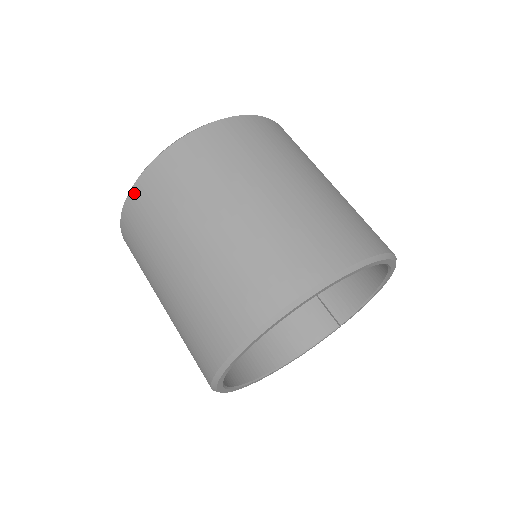
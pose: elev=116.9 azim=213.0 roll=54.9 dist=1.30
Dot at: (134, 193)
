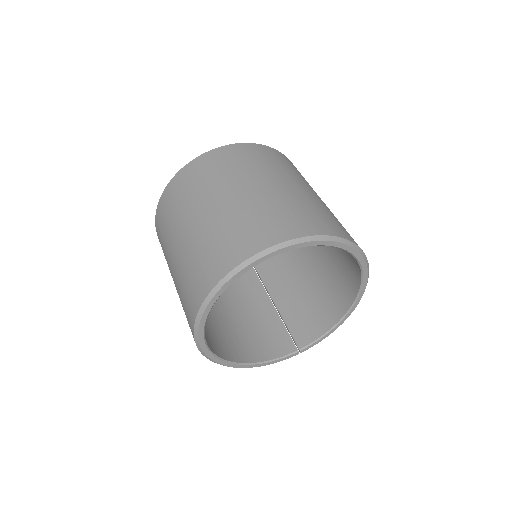
Dot at: (193, 163)
